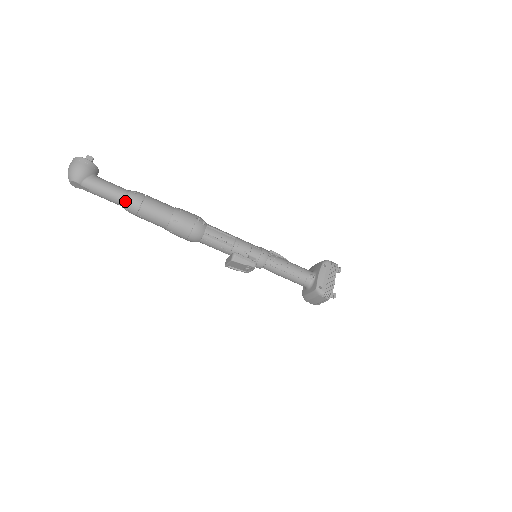
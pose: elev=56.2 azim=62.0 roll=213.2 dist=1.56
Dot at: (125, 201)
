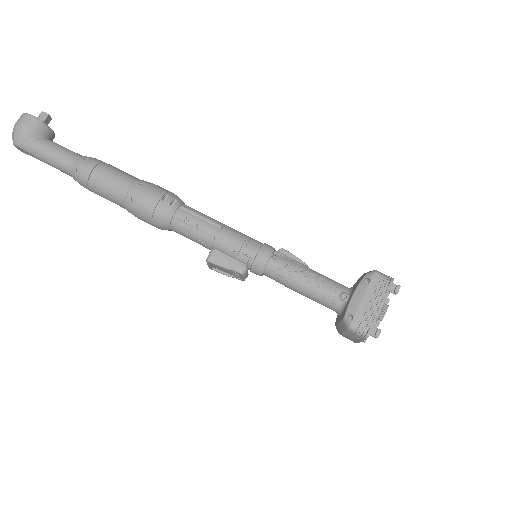
Dot at: (72, 170)
